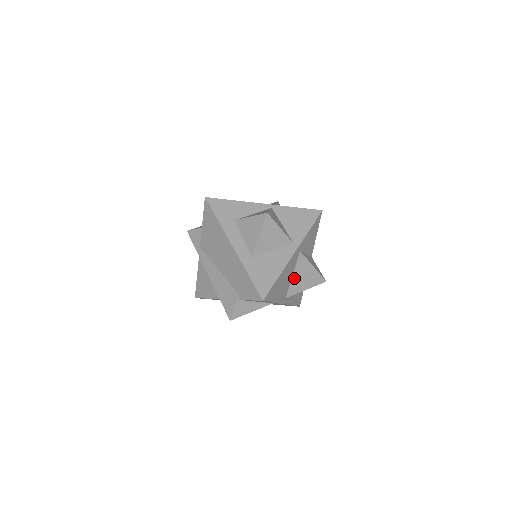
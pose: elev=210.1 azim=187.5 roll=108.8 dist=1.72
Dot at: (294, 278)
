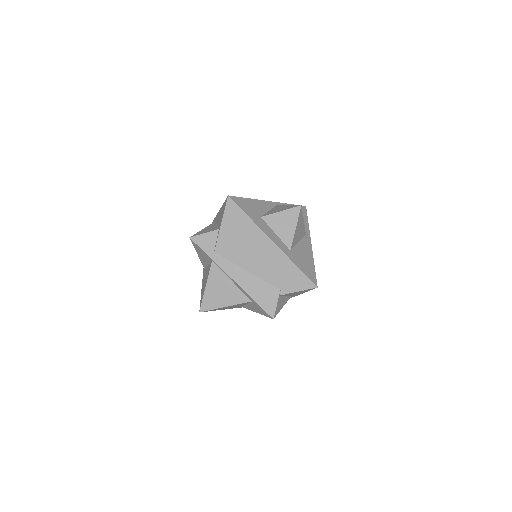
Dot at: occluded
